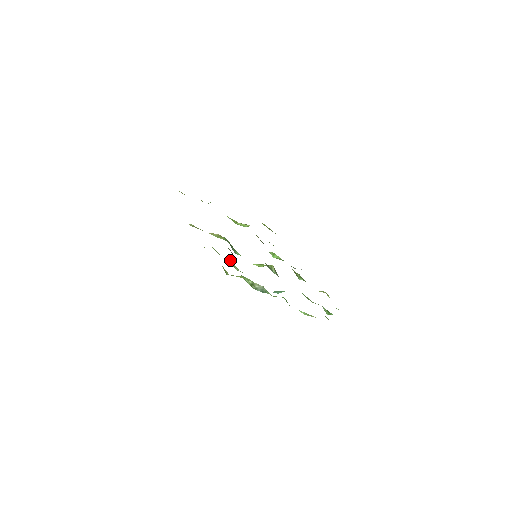
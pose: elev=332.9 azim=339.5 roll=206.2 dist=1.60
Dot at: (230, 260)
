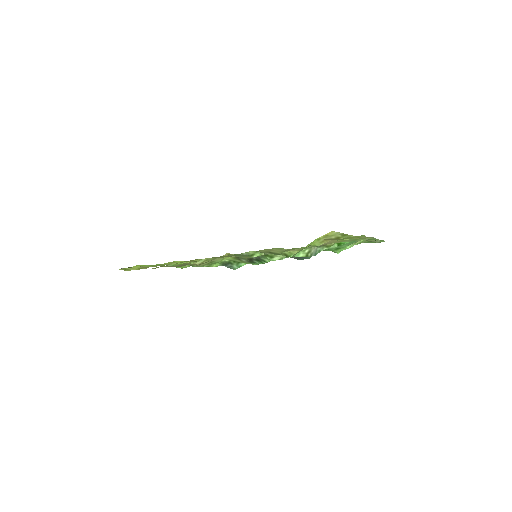
Dot at: (270, 254)
